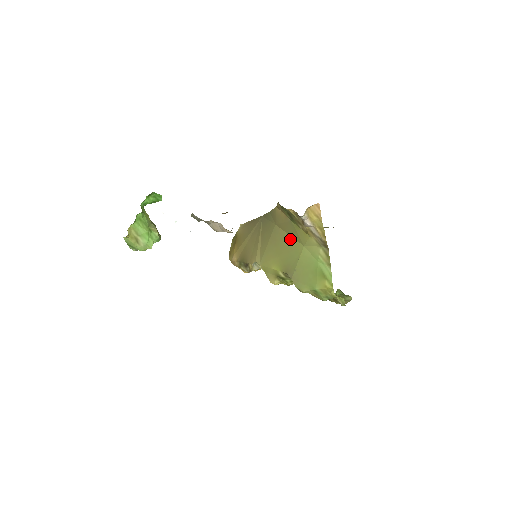
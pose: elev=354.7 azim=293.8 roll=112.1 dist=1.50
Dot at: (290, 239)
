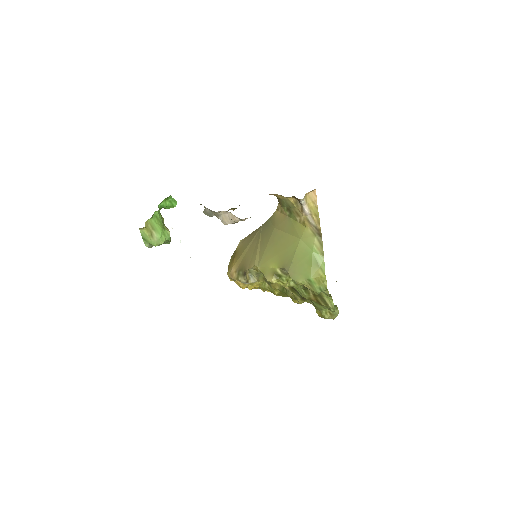
Dot at: (288, 236)
